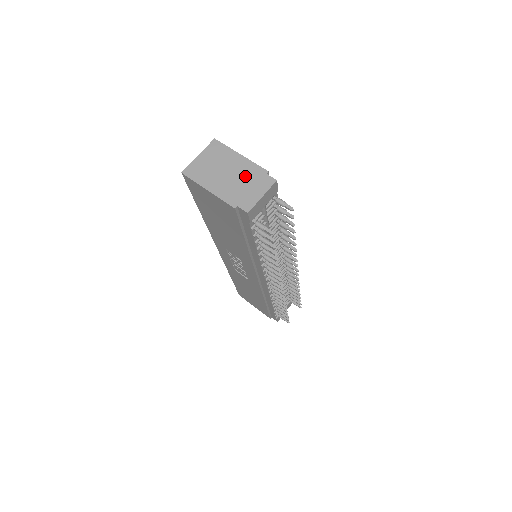
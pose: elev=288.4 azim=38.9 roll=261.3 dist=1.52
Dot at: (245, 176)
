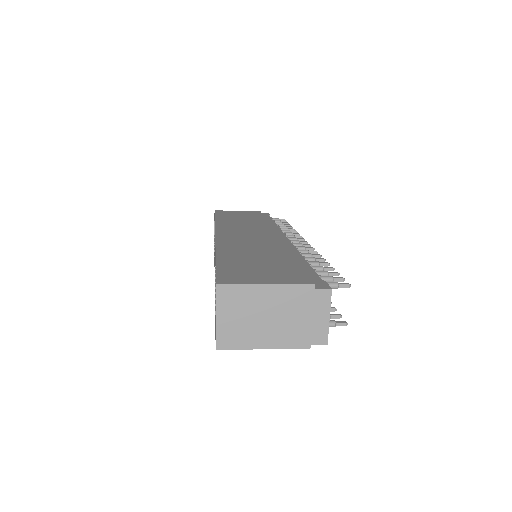
Dot at: (293, 307)
